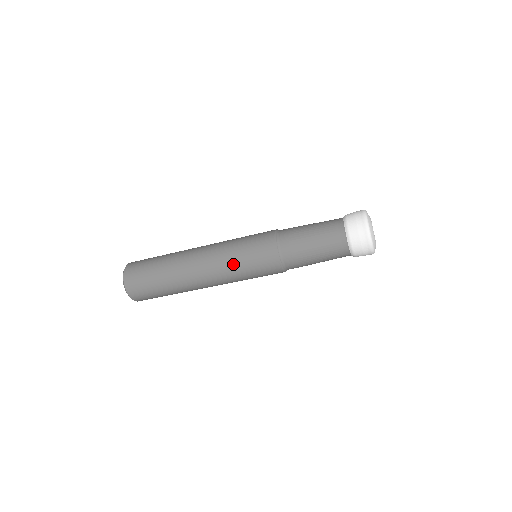
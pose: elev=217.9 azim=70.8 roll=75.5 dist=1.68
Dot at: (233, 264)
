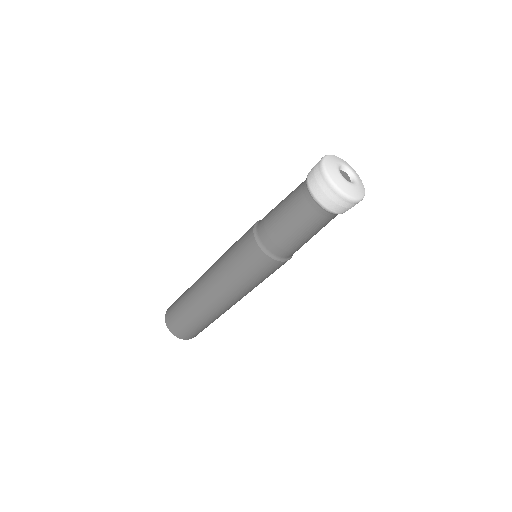
Dot at: (241, 284)
